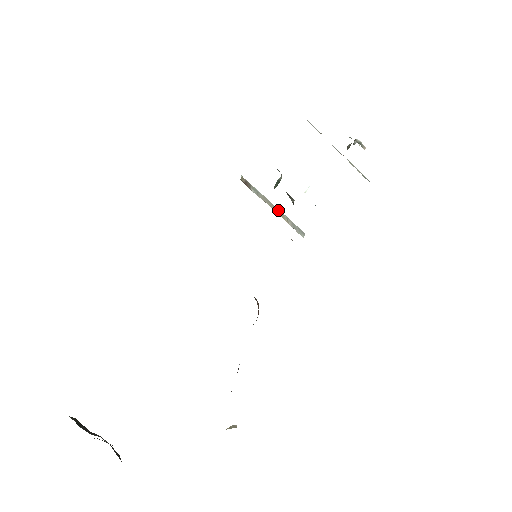
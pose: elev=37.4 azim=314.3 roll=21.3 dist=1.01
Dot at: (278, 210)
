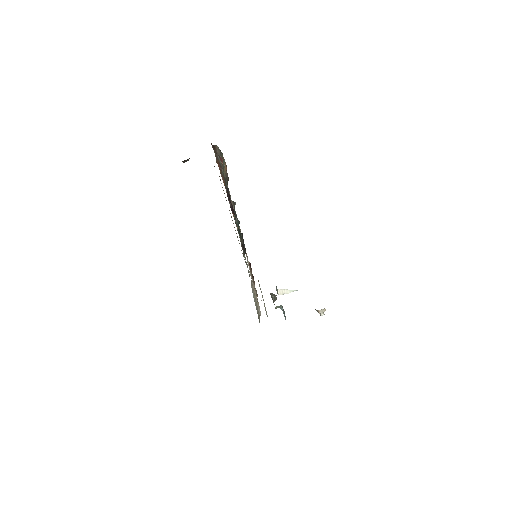
Dot at: occluded
